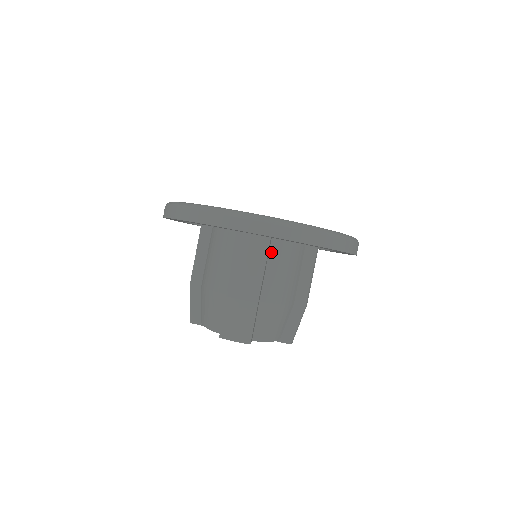
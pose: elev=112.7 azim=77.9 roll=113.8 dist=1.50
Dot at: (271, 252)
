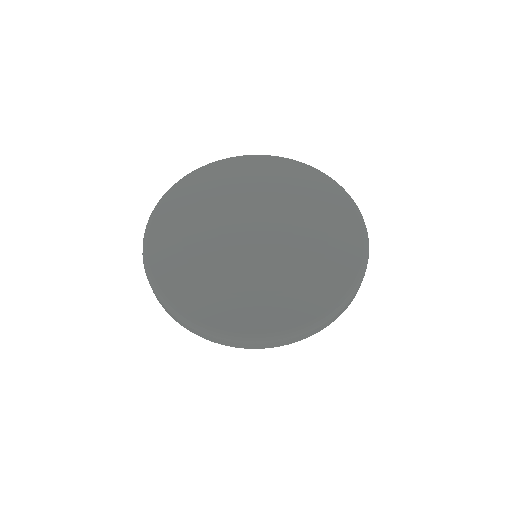
Dot at: occluded
